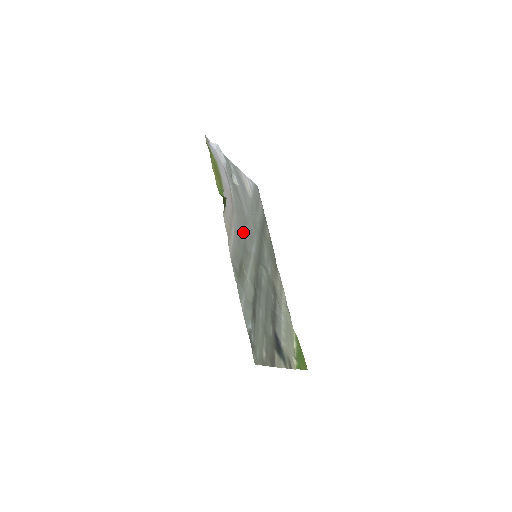
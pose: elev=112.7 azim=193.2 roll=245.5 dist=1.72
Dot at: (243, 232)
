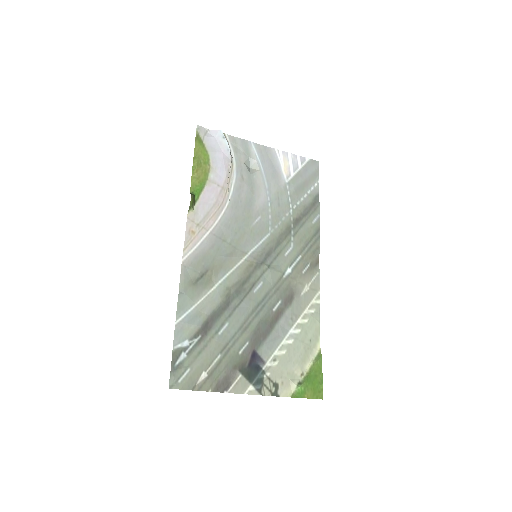
Dot at: (236, 229)
